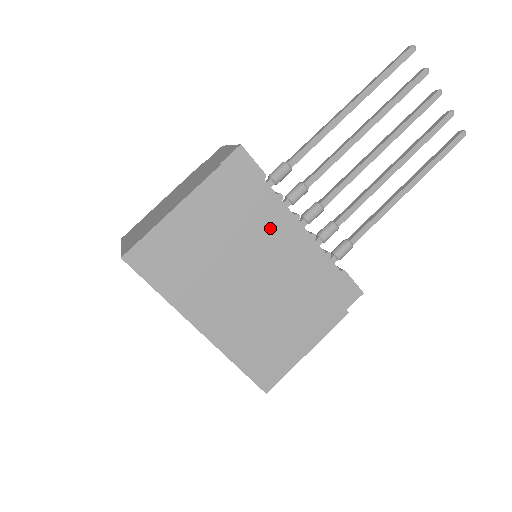
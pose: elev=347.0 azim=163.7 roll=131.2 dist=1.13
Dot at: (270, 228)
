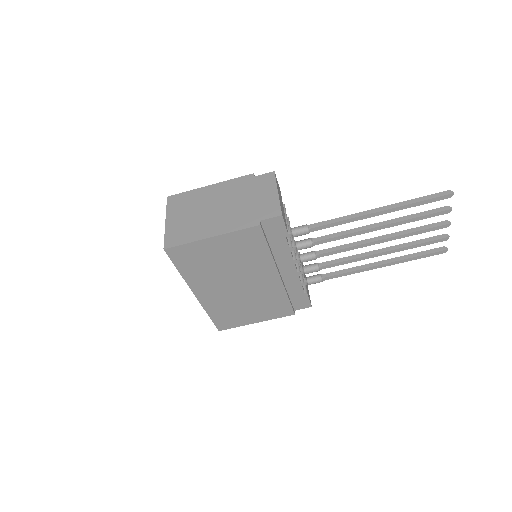
Dot at: (272, 264)
